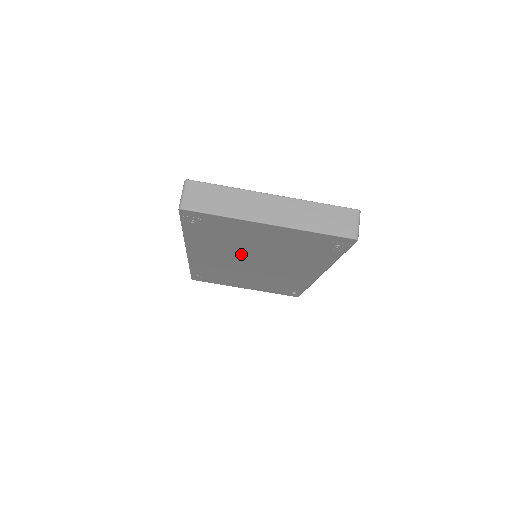
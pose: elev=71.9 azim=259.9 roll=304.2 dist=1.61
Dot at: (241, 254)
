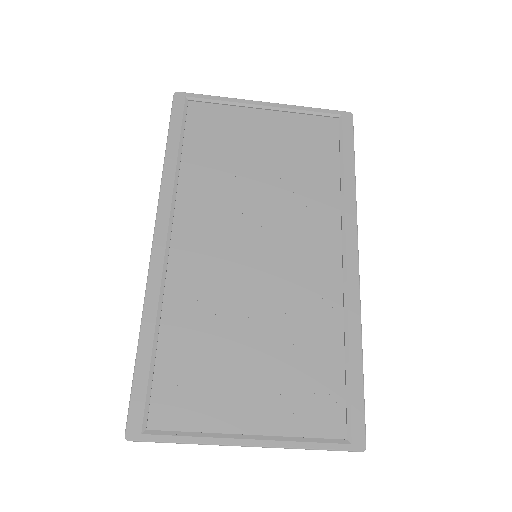
Dot at: occluded
